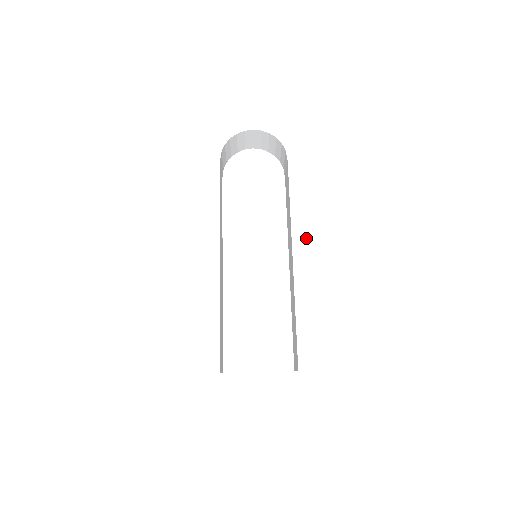
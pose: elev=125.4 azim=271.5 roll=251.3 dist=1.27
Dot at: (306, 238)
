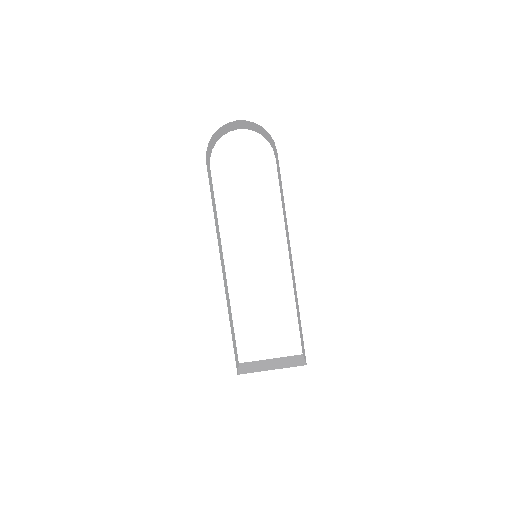
Dot at: (304, 239)
